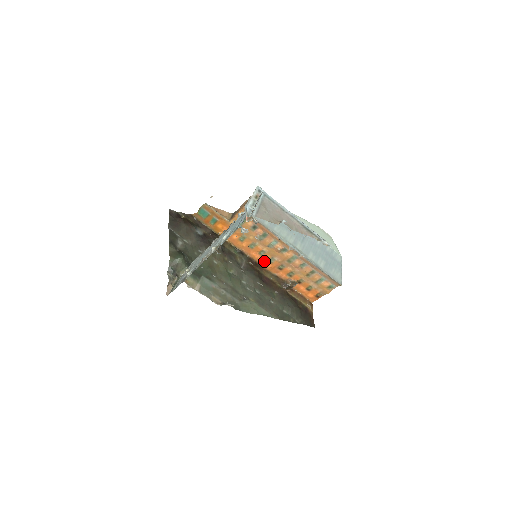
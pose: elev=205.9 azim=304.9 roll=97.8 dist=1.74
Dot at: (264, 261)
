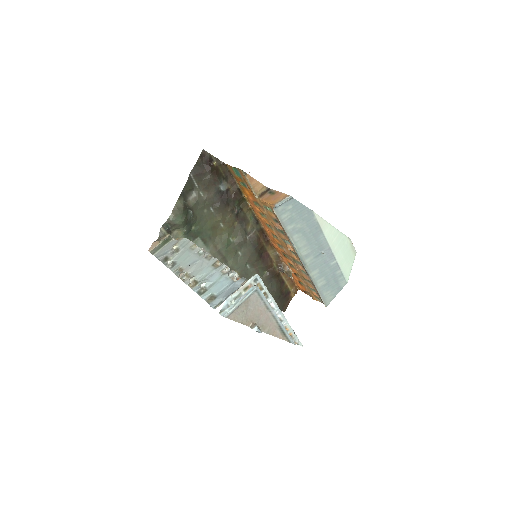
Dot at: (274, 240)
